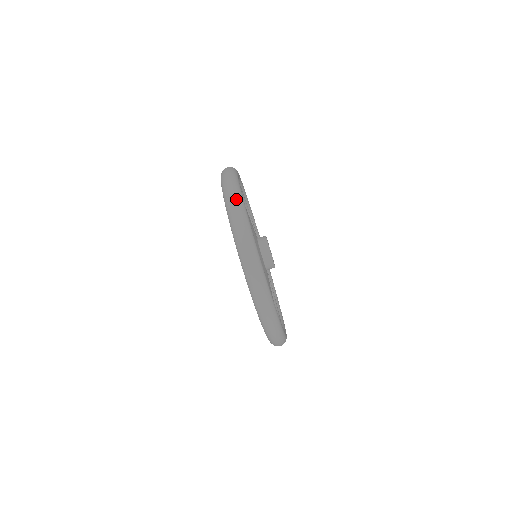
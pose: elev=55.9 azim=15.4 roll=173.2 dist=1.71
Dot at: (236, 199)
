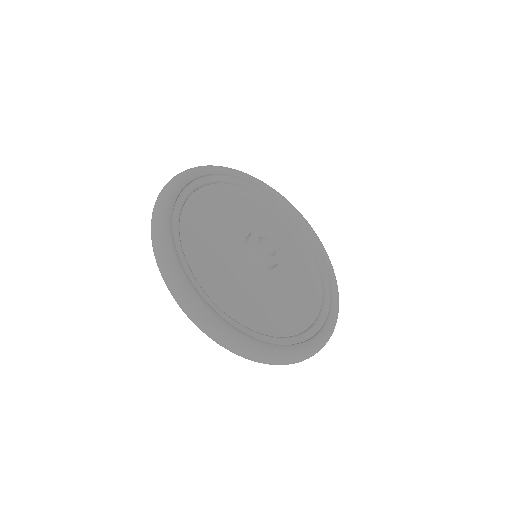
Dot at: (154, 229)
